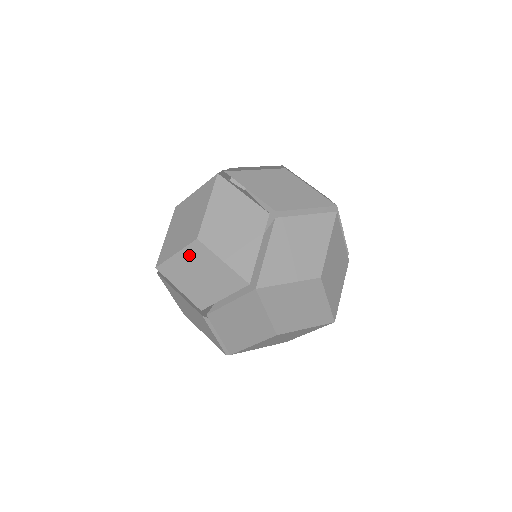
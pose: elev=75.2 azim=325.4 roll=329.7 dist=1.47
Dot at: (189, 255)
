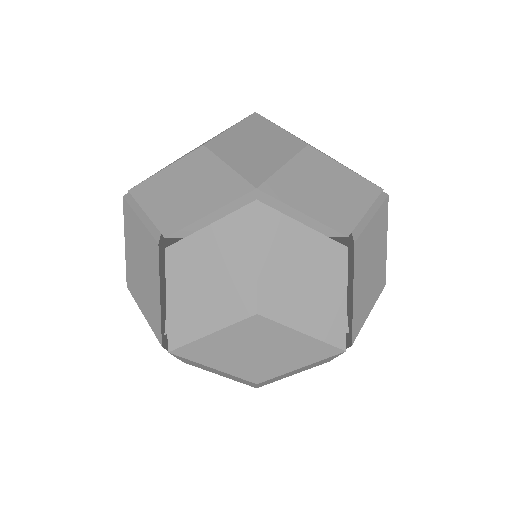
Dot at: occluded
